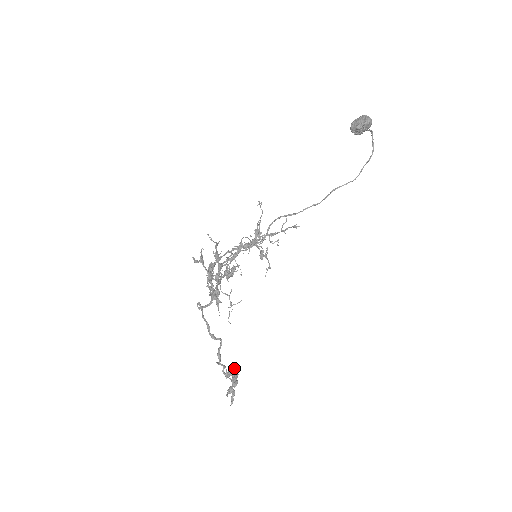
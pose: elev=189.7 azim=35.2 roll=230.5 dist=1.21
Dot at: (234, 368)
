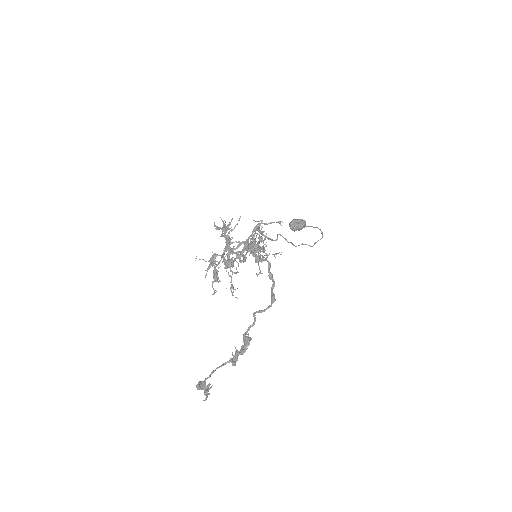
Dot at: (248, 337)
